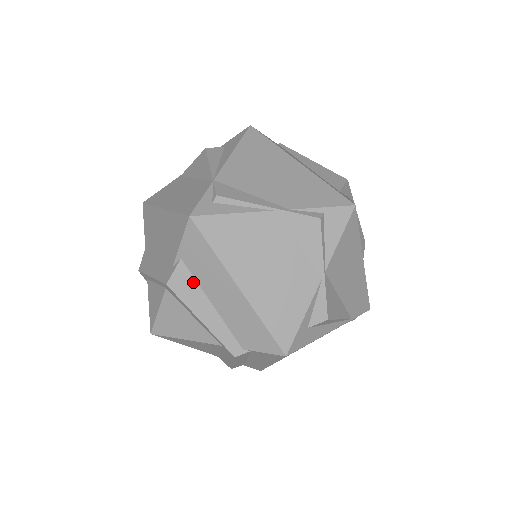
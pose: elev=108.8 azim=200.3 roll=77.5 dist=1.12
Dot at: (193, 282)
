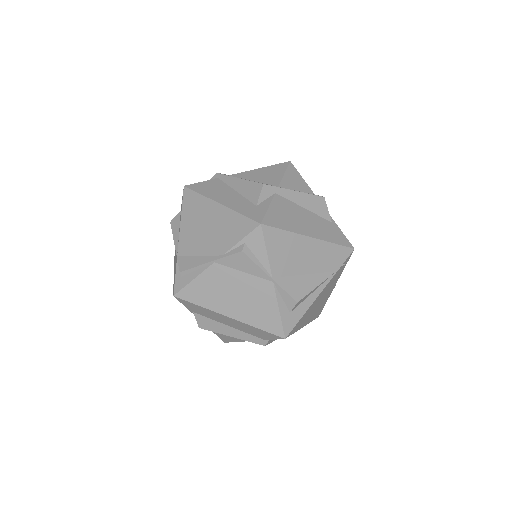
Dot at: (210, 320)
